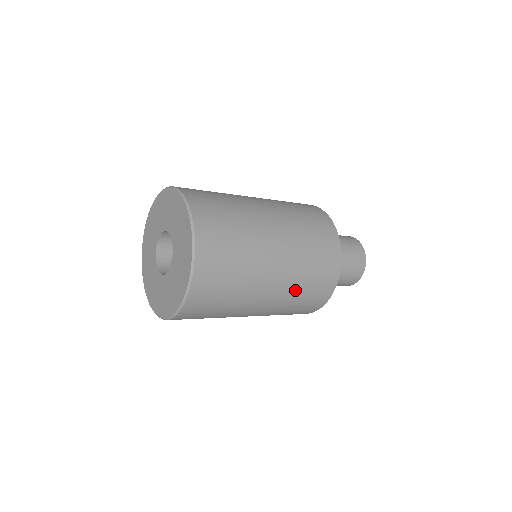
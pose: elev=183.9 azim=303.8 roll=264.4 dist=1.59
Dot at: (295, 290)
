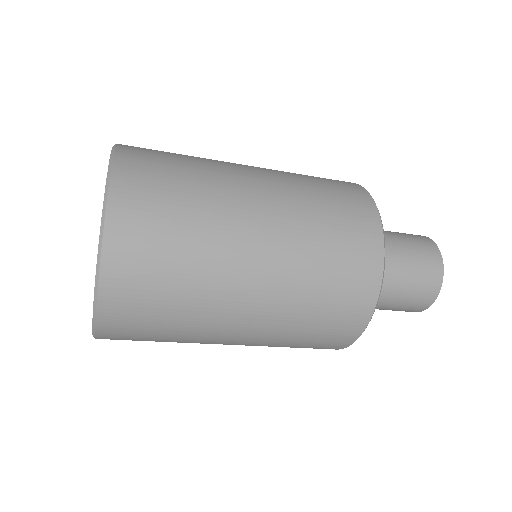
Dot at: (306, 217)
